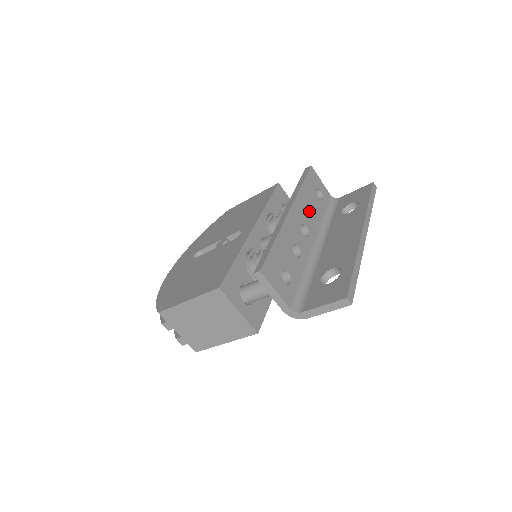
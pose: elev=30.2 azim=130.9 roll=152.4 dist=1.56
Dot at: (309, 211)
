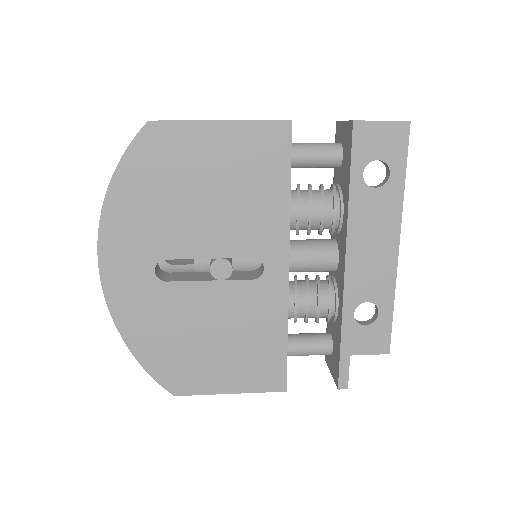
Dot at: occluded
